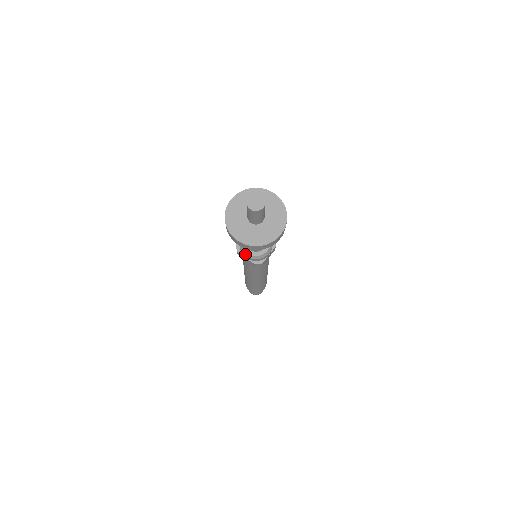
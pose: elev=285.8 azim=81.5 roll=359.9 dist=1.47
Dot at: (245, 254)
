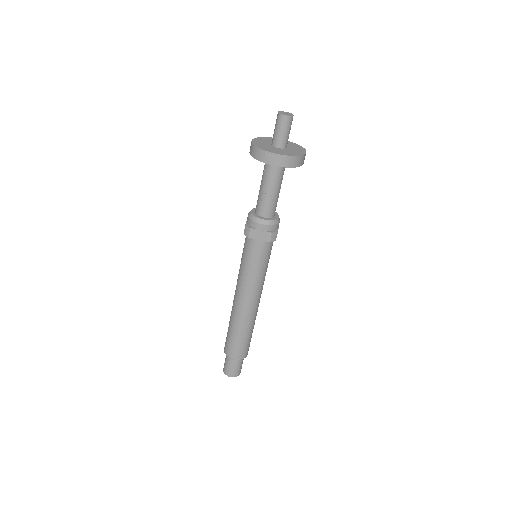
Dot at: (261, 222)
